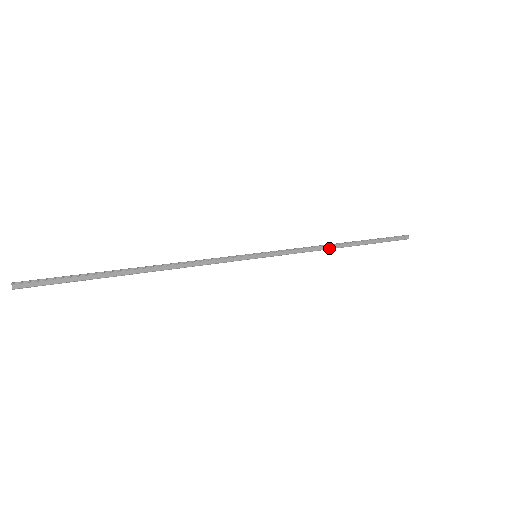
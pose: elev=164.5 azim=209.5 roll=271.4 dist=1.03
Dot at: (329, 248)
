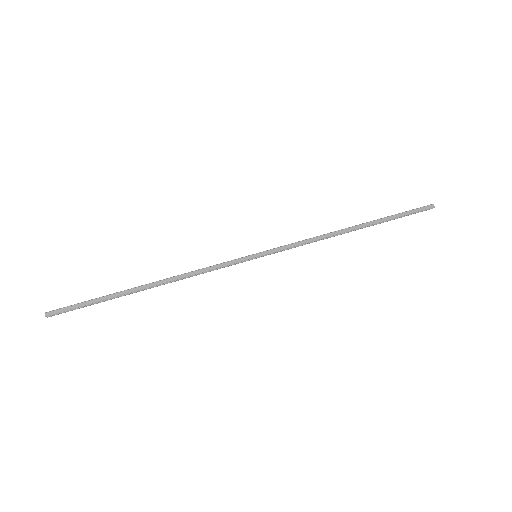
Dot at: (335, 234)
